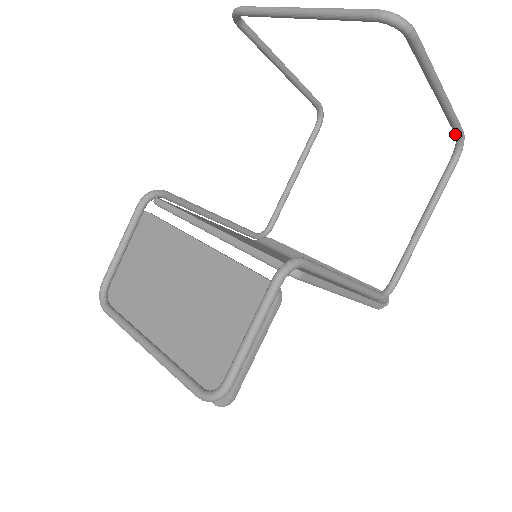
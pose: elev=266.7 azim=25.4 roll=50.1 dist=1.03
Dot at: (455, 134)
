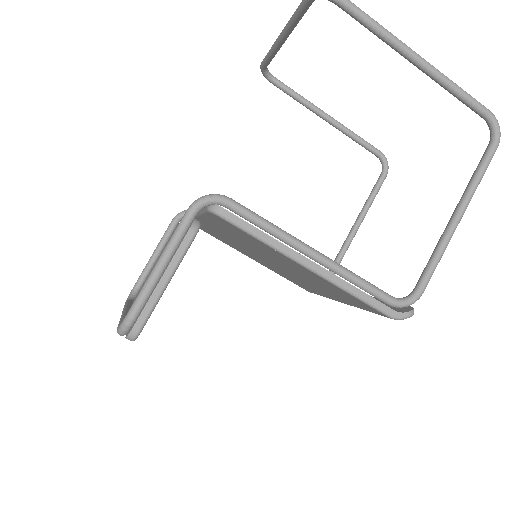
Dot at: (480, 116)
